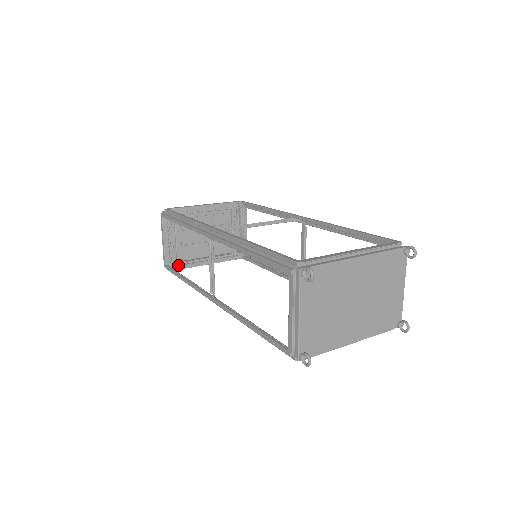
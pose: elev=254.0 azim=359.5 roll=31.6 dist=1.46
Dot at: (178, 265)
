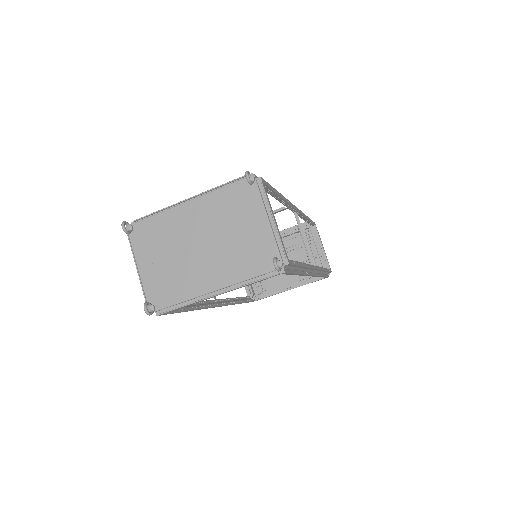
Dot at: (262, 295)
